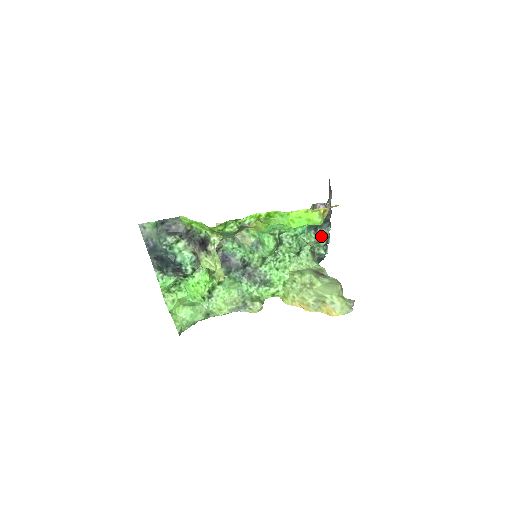
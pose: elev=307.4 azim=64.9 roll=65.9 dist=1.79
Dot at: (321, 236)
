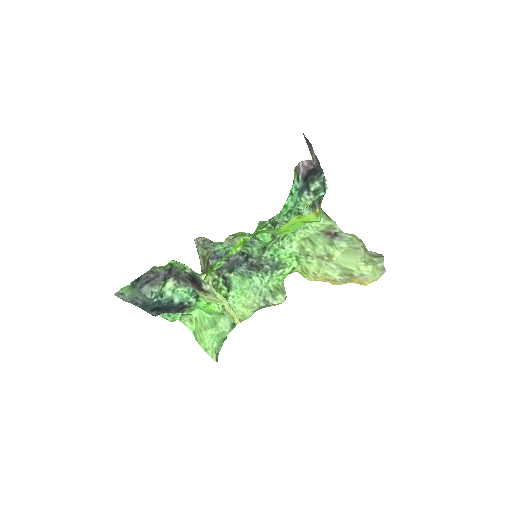
Dot at: (316, 188)
